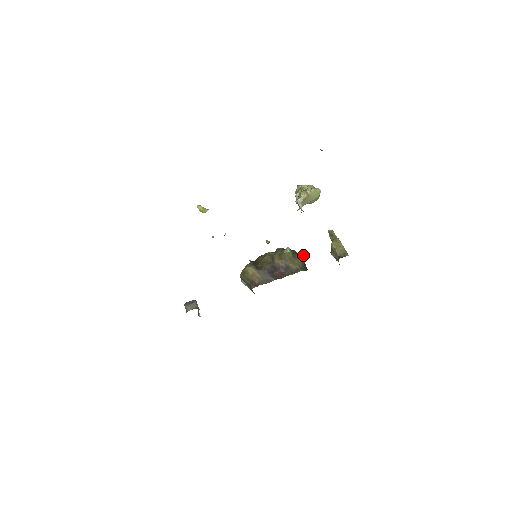
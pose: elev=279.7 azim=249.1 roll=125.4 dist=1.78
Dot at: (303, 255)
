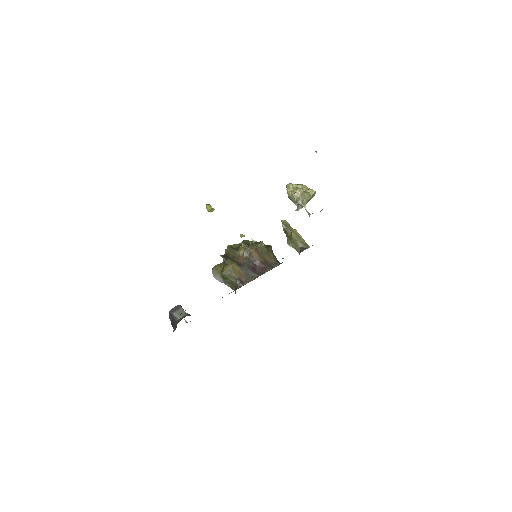
Dot at: occluded
